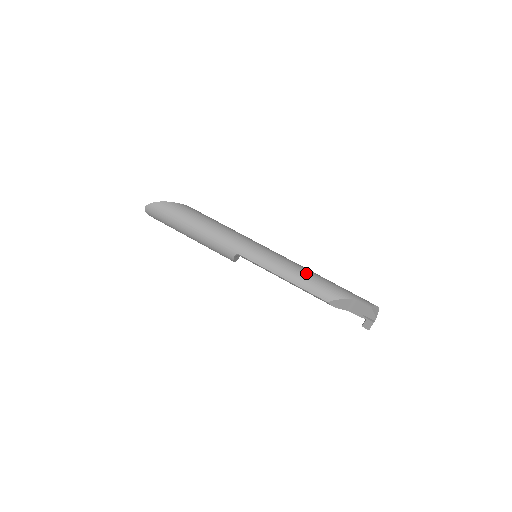
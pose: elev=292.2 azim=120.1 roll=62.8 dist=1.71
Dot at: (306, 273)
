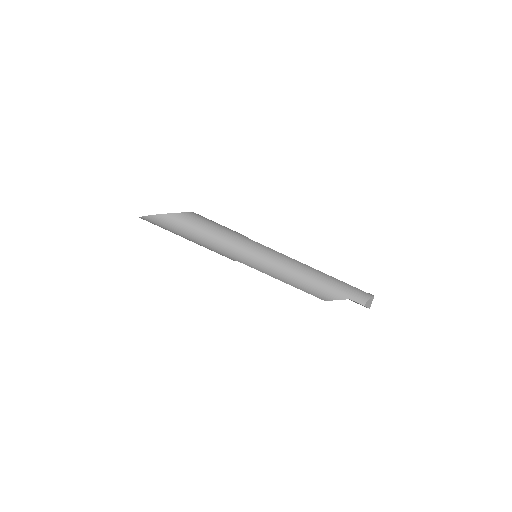
Dot at: (303, 278)
